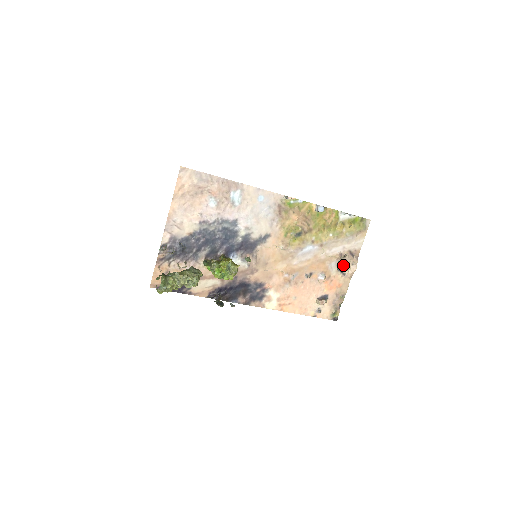
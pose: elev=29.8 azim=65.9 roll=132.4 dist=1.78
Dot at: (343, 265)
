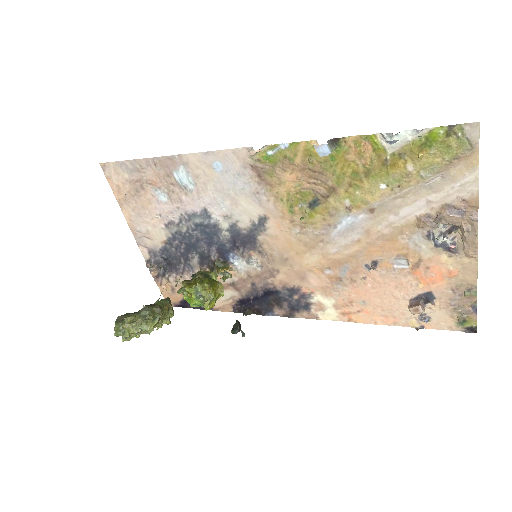
Dot at: (443, 235)
